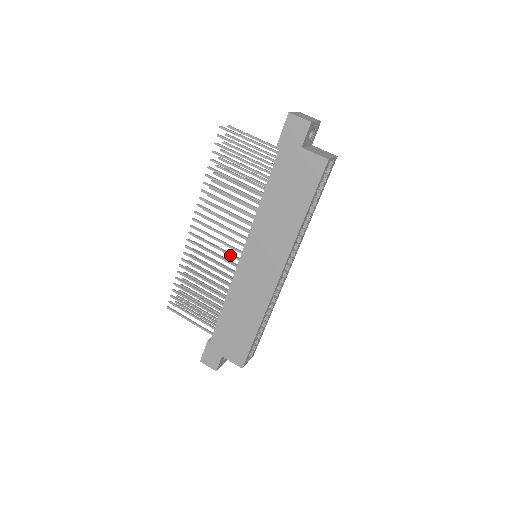
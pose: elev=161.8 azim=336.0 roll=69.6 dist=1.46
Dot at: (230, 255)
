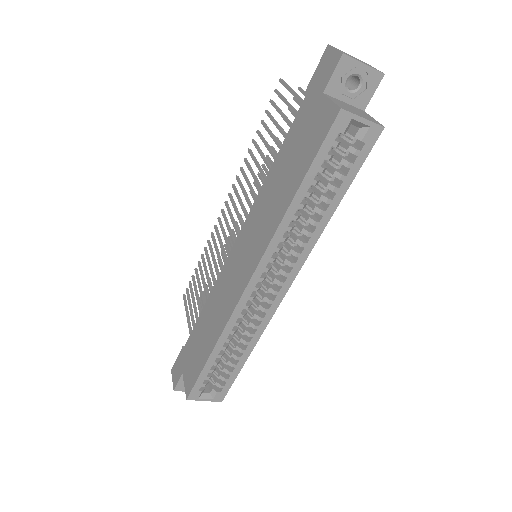
Dot at: (233, 244)
